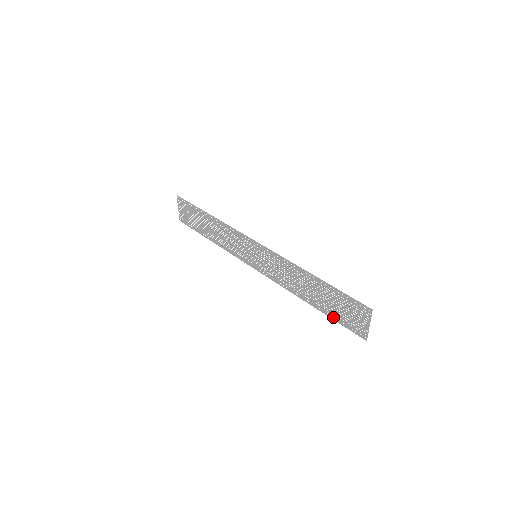
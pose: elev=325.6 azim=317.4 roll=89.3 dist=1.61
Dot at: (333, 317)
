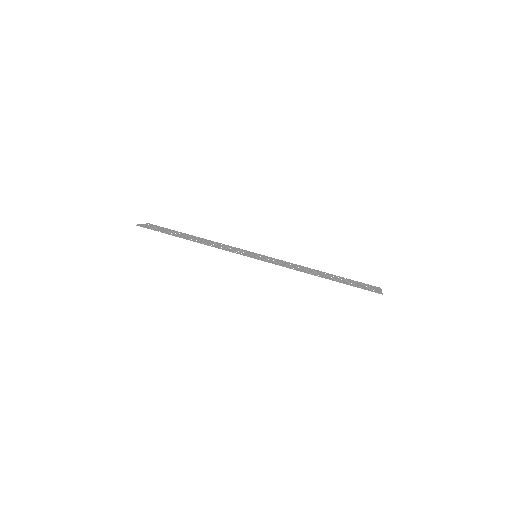
Dot at: (347, 279)
